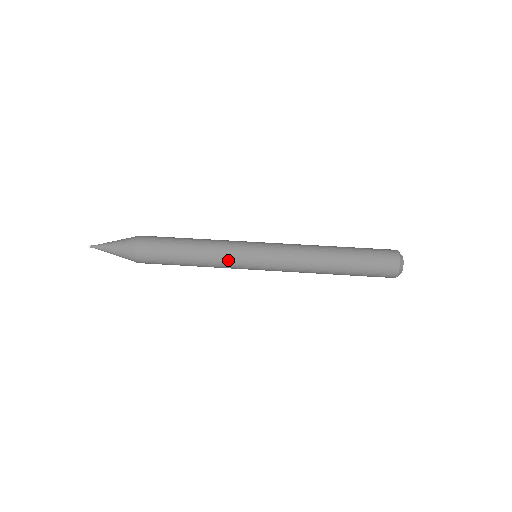
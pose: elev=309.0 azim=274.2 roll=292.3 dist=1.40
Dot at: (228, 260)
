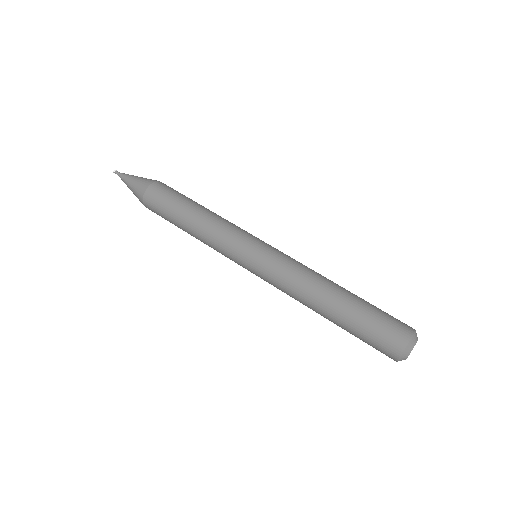
Dot at: (221, 251)
